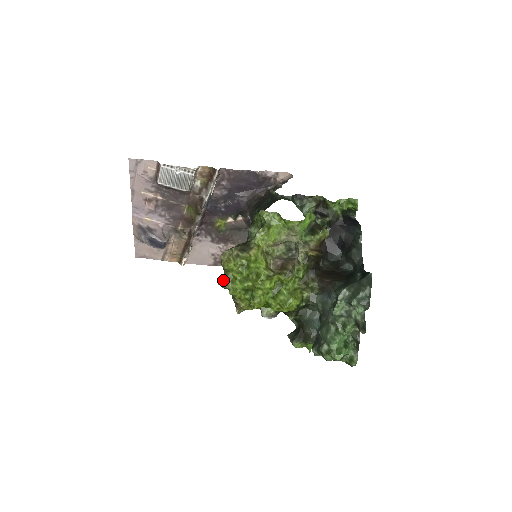
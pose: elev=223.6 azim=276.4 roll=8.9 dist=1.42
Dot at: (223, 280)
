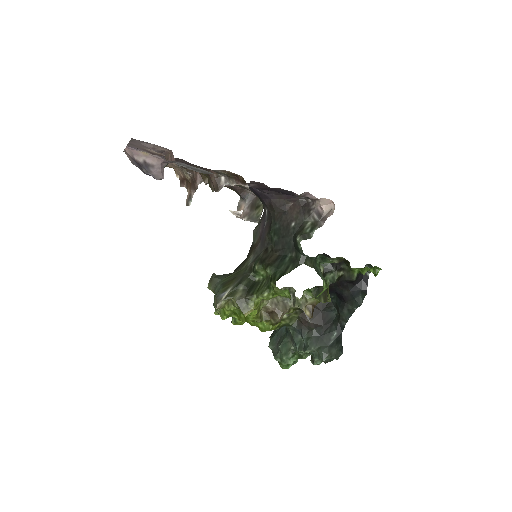
Dot at: (213, 291)
